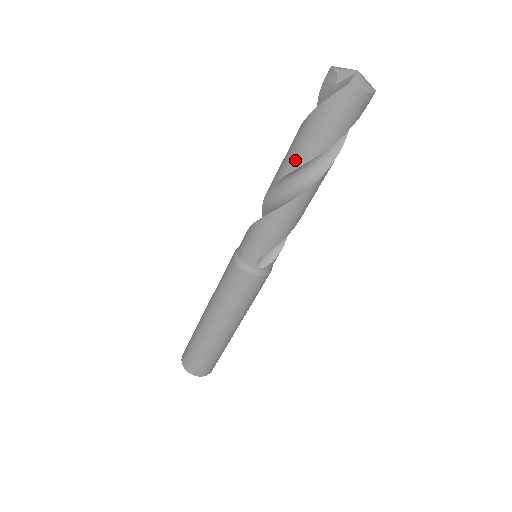
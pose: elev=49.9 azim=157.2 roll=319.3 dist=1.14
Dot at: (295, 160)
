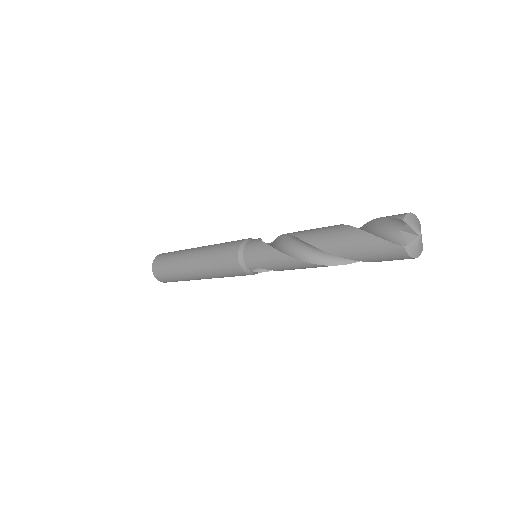
Dot at: (330, 246)
